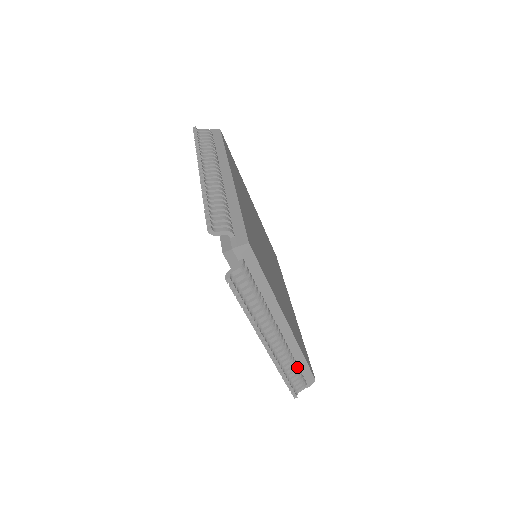
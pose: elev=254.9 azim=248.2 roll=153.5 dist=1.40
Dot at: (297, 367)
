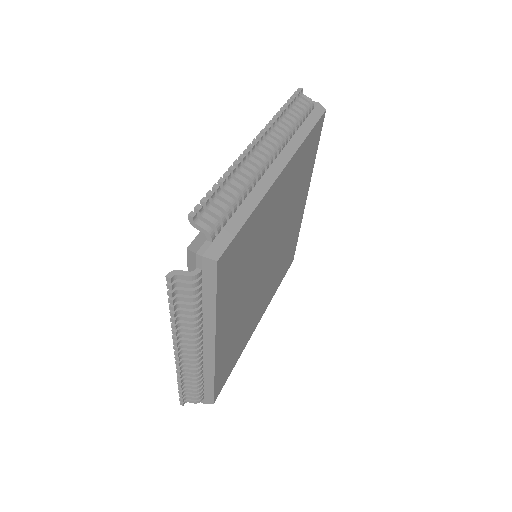
Dot at: (236, 204)
